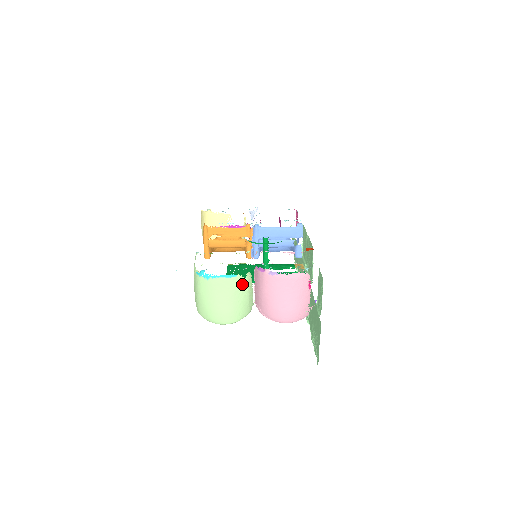
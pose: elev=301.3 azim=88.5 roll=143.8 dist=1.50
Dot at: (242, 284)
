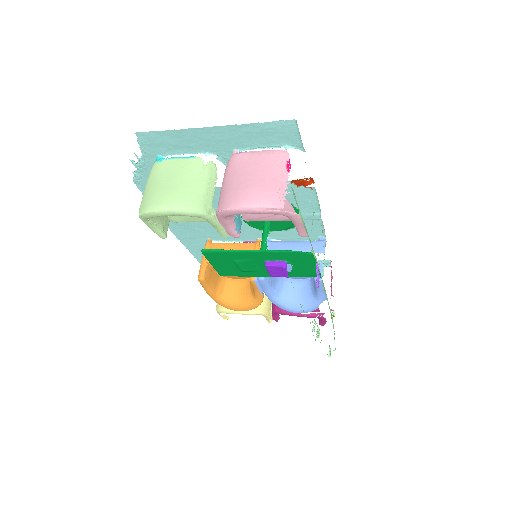
Dot at: (200, 168)
